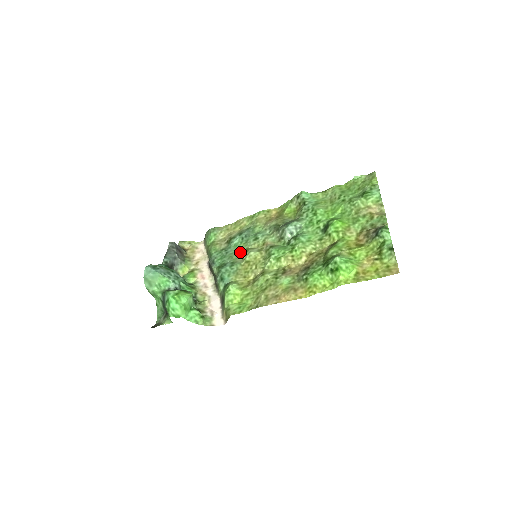
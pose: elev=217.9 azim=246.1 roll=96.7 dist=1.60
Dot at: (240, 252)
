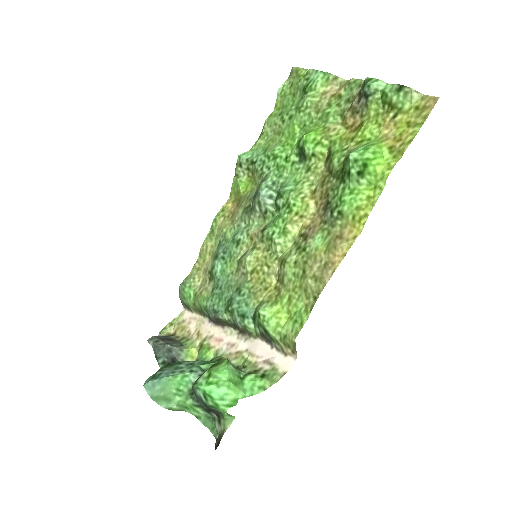
Dot at: (234, 272)
